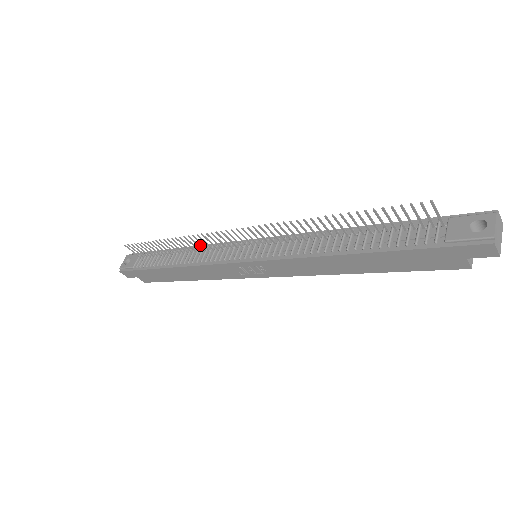
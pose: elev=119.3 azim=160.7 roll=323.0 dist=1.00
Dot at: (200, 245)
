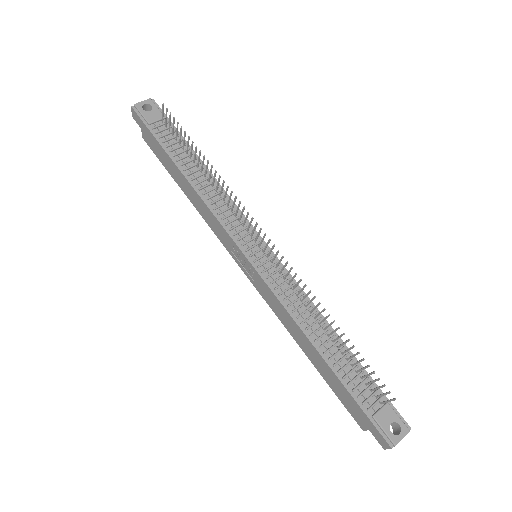
Dot at: occluded
